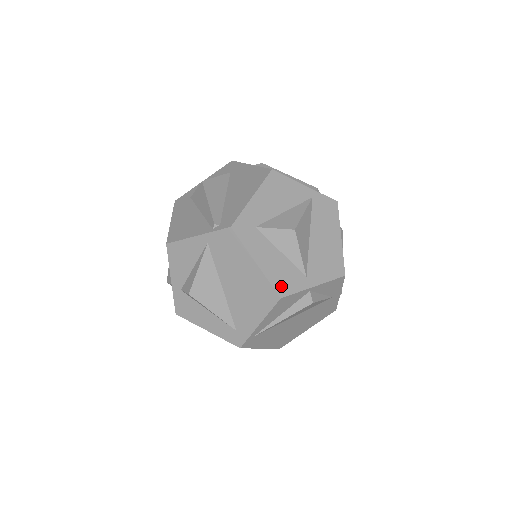
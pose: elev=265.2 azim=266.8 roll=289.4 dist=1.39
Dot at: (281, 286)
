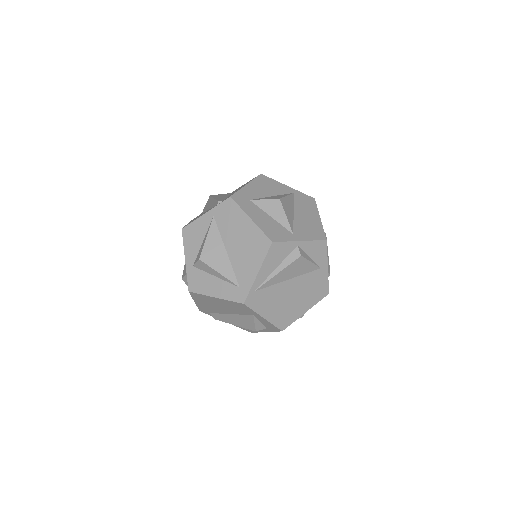
Dot at: (272, 235)
